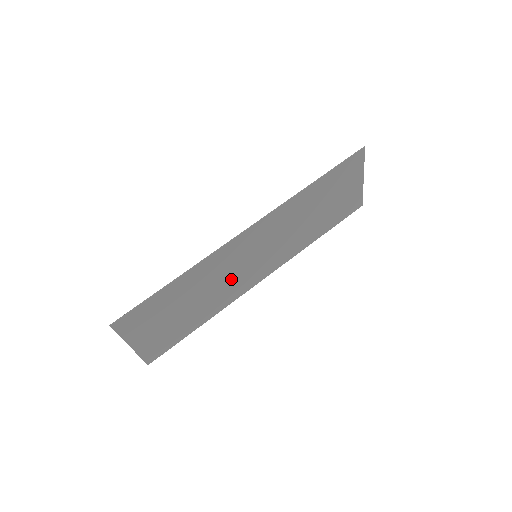
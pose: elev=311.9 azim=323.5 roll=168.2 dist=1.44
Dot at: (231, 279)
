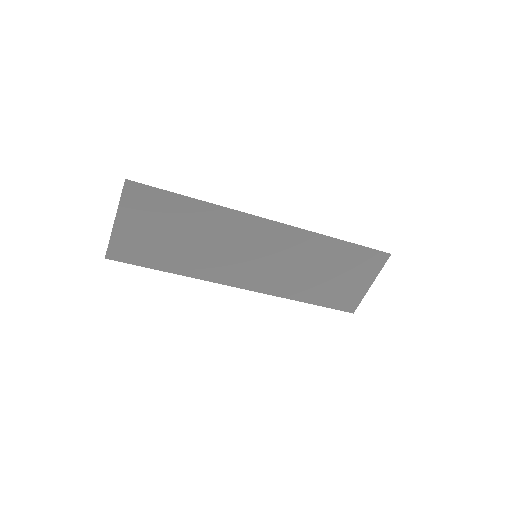
Dot at: (224, 254)
